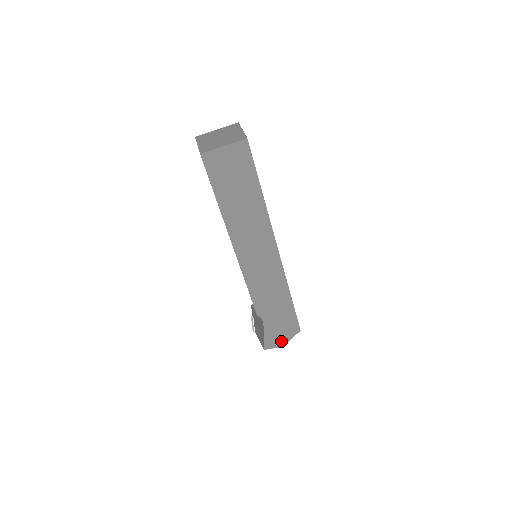
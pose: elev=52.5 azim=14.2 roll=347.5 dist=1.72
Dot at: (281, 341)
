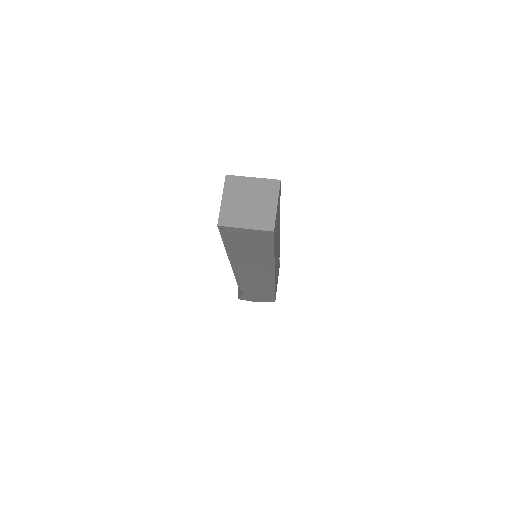
Dot at: (255, 300)
